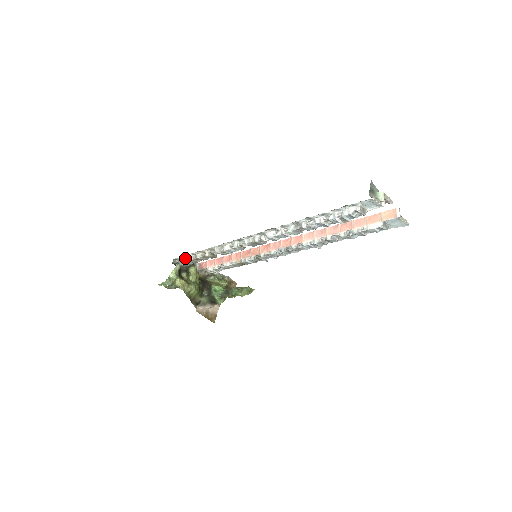
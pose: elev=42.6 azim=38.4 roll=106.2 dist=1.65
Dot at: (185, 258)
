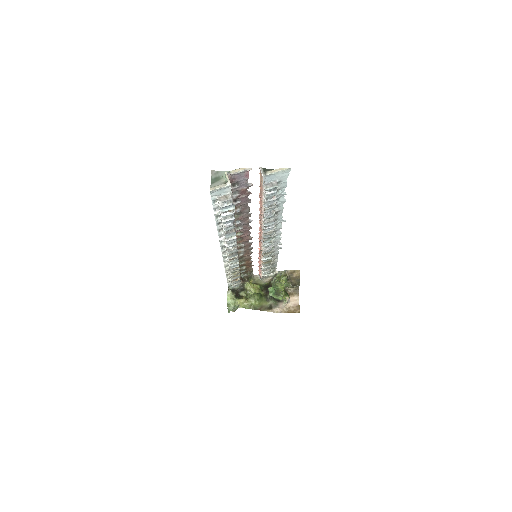
Dot at: occluded
